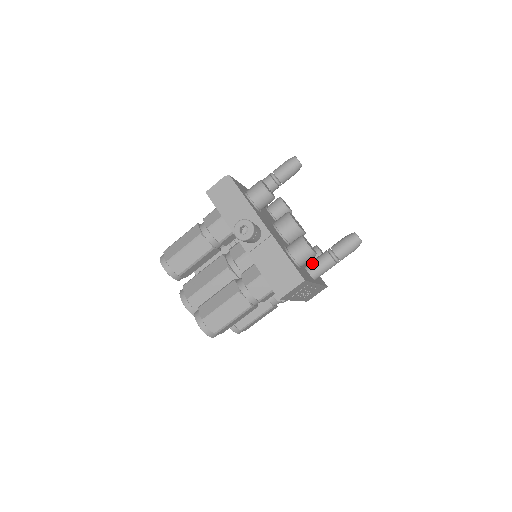
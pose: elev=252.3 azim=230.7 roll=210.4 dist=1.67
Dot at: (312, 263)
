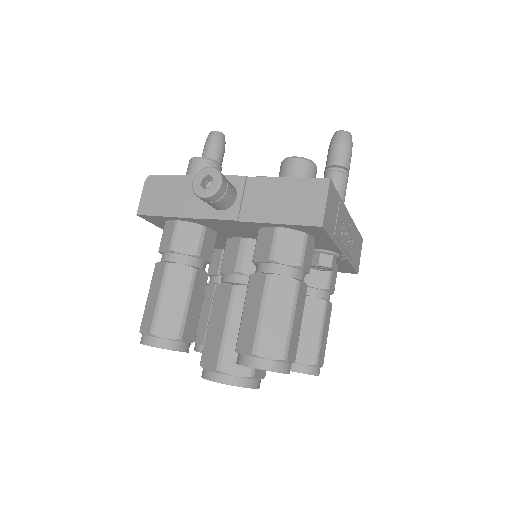
Dot at: occluded
